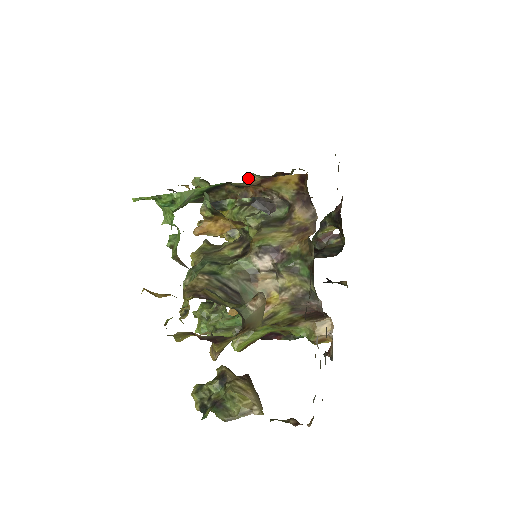
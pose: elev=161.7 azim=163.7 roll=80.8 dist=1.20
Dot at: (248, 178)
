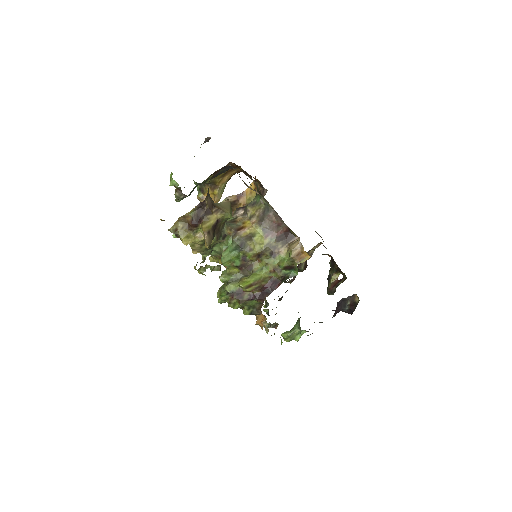
Dot at: occluded
